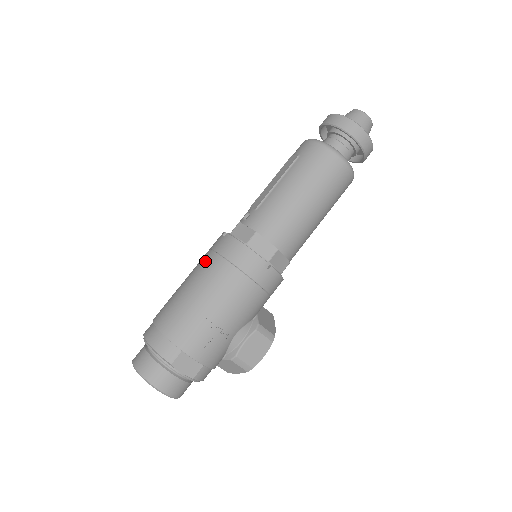
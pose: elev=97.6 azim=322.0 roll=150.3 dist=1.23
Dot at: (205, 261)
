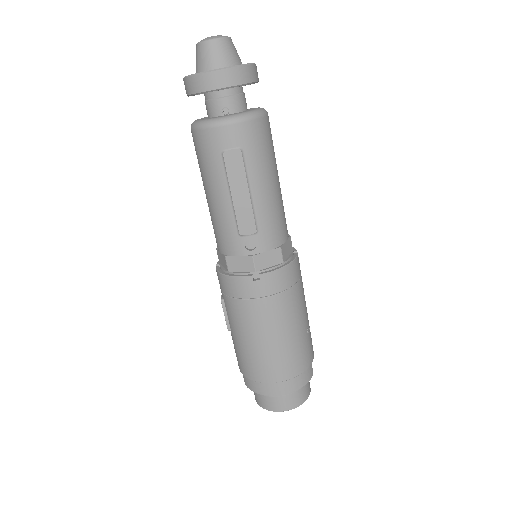
Dot at: (268, 310)
